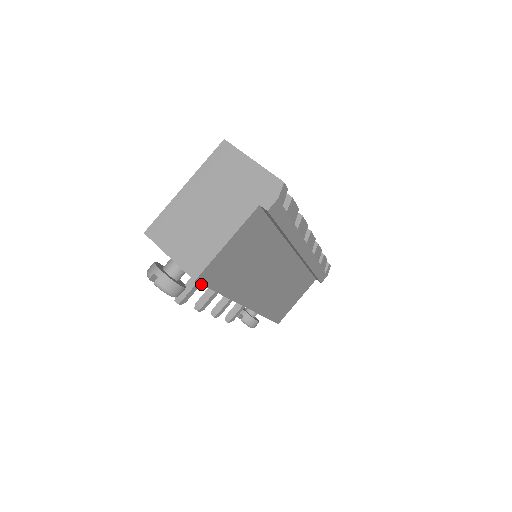
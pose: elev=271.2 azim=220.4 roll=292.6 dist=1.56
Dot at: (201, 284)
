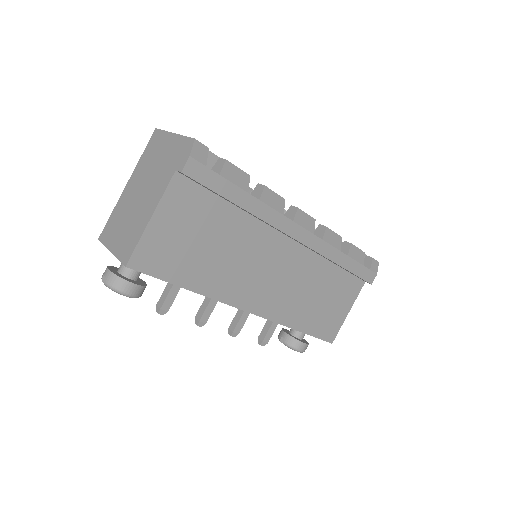
Dot at: occluded
